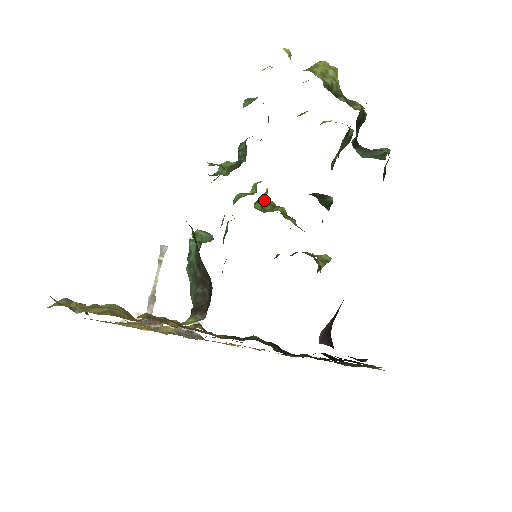
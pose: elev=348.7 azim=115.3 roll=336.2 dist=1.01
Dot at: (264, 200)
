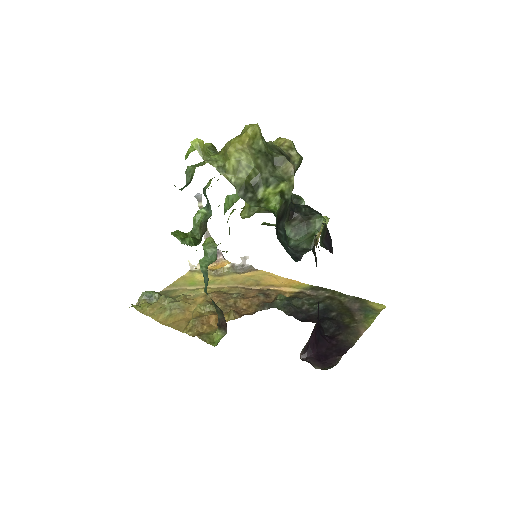
Dot at: occluded
